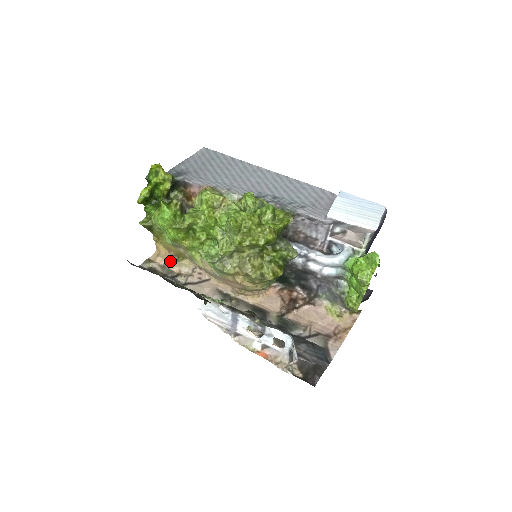
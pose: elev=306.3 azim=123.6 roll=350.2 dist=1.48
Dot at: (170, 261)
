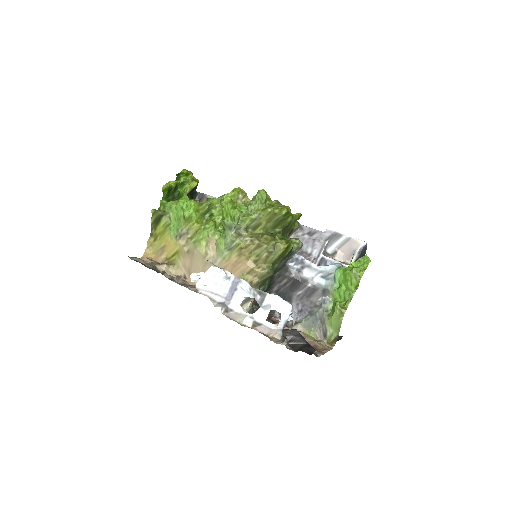
Dot at: occluded
